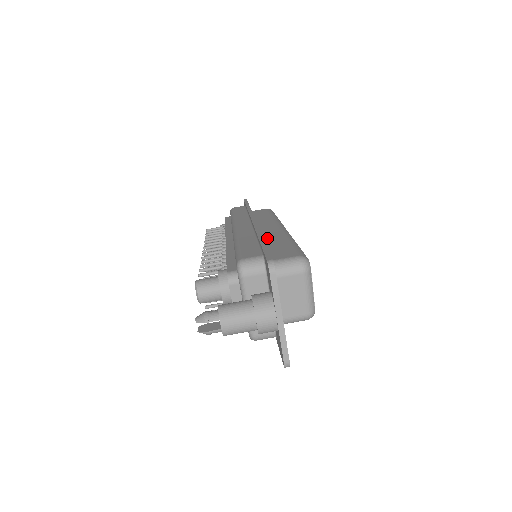
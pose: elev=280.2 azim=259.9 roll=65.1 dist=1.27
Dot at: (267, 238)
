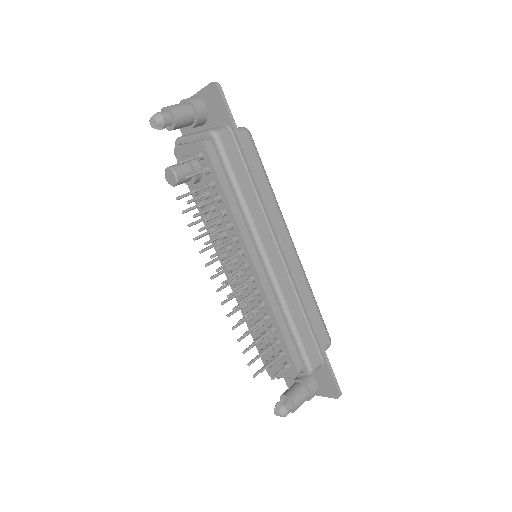
Dot at: occluded
